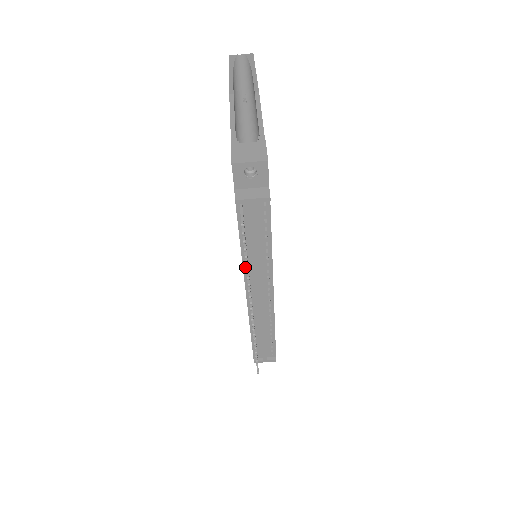
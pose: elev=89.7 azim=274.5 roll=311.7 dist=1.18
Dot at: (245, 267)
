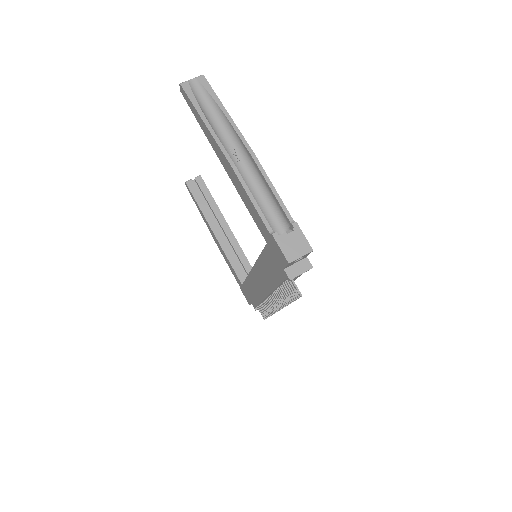
Dot at: (275, 290)
